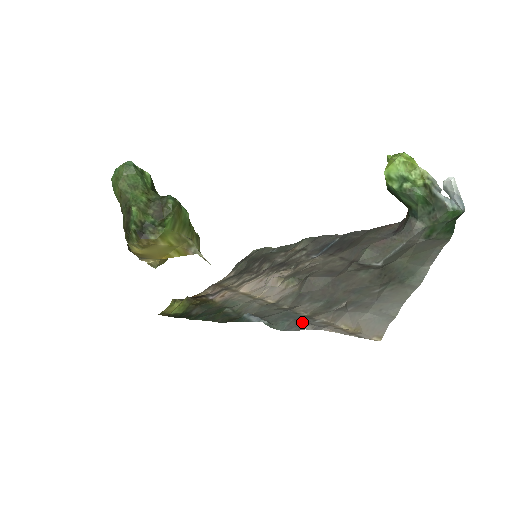
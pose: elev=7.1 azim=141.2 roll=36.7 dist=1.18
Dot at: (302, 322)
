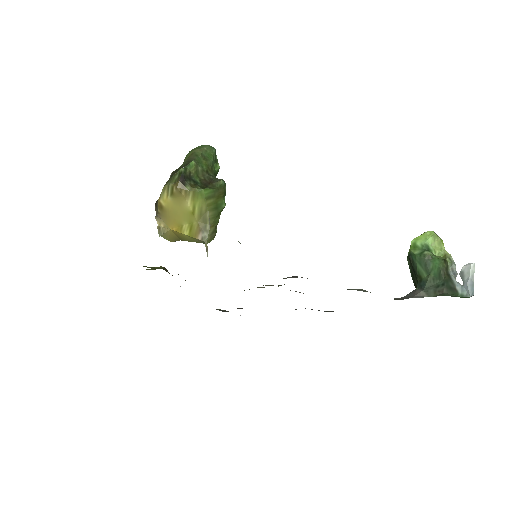
Dot at: occluded
